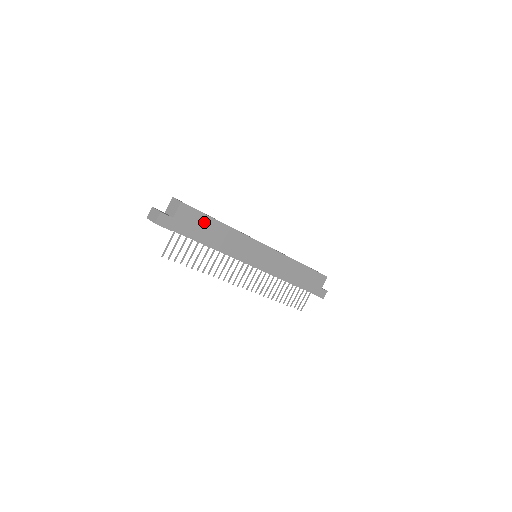
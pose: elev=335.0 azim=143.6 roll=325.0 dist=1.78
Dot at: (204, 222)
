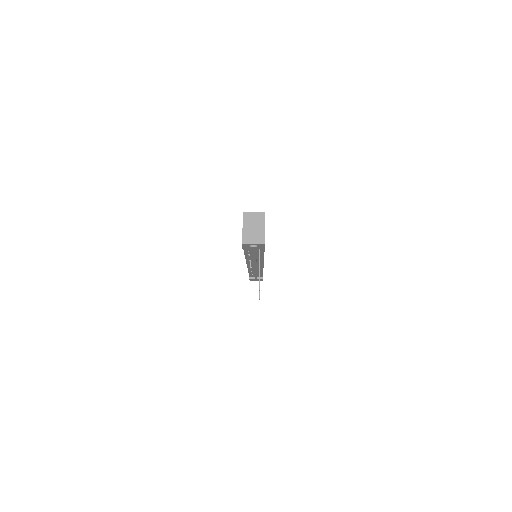
Dot at: occluded
